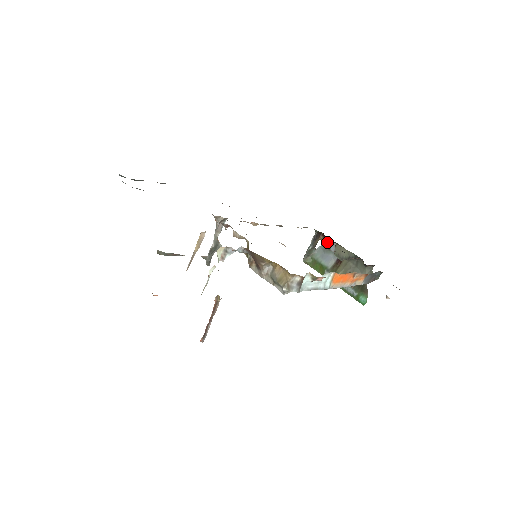
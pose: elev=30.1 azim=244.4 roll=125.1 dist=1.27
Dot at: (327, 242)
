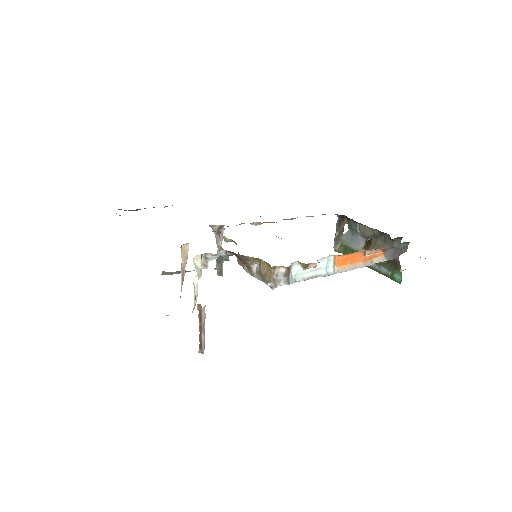
Dot at: (352, 224)
